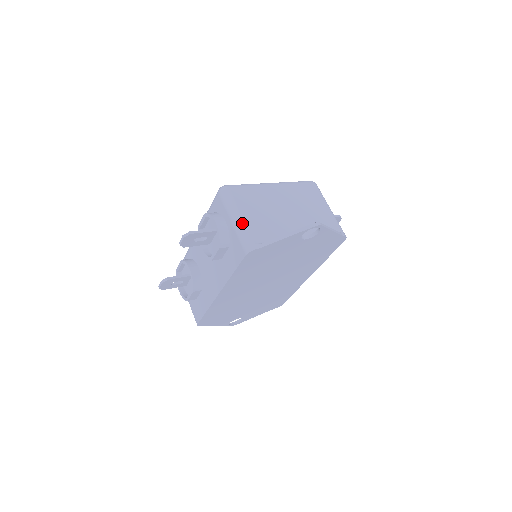
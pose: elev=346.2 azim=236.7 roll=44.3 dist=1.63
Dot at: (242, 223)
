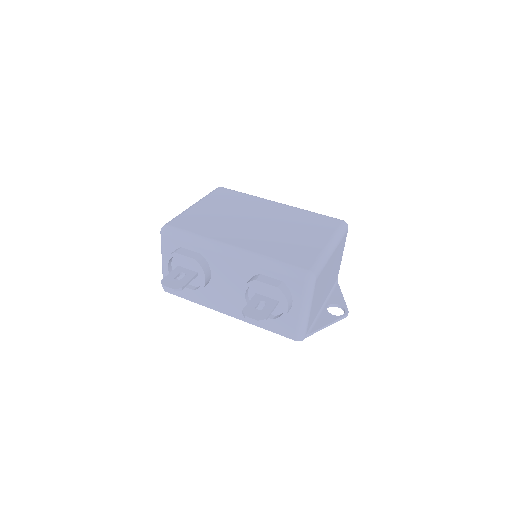
Dot at: (308, 317)
